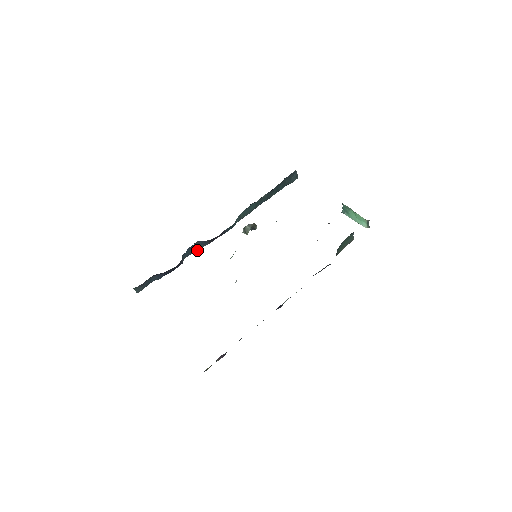
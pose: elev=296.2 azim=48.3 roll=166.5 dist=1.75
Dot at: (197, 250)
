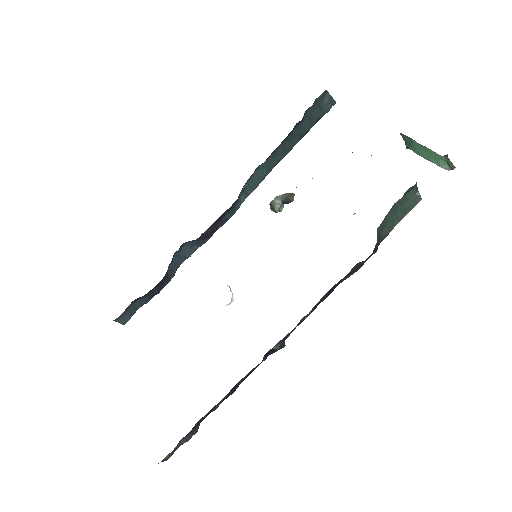
Dot at: (191, 254)
